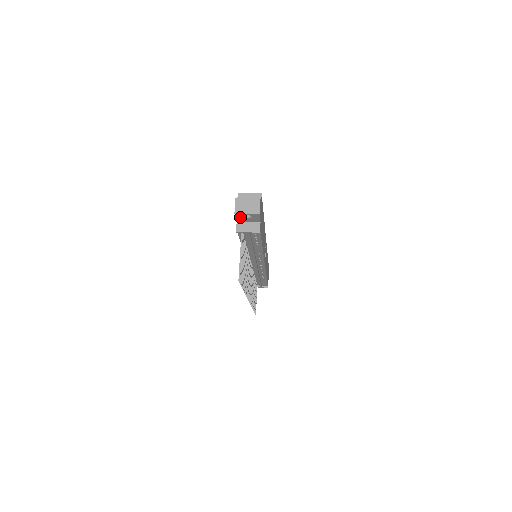
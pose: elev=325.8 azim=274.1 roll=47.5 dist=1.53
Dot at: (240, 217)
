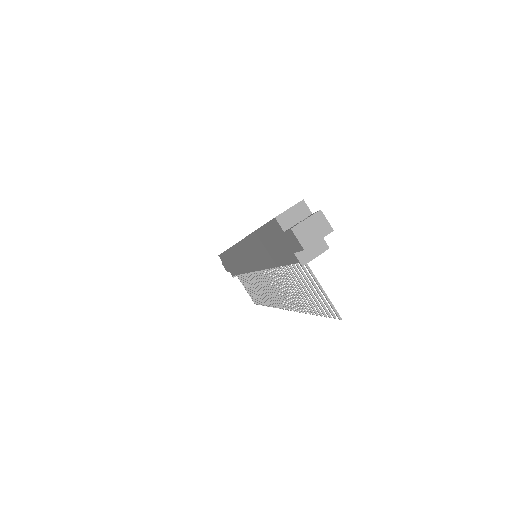
Dot at: occluded
